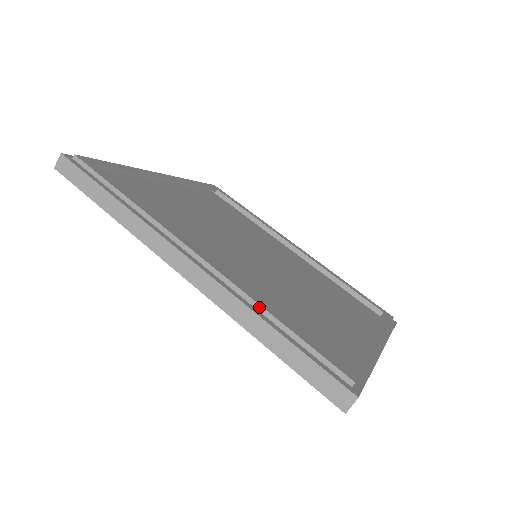
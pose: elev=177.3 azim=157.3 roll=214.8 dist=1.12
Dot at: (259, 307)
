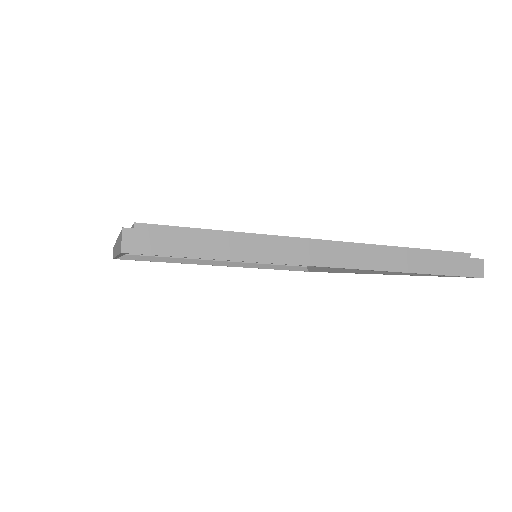
Dot at: occluded
